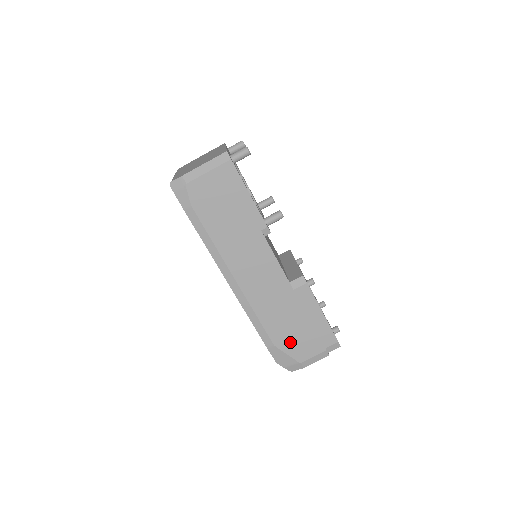
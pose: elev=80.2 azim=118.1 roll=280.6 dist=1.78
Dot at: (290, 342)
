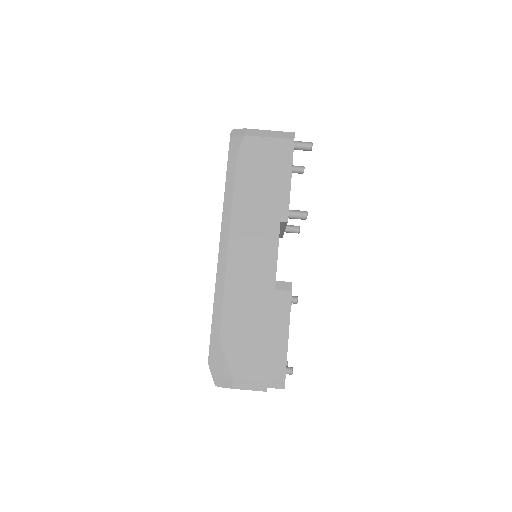
Dot at: (237, 345)
